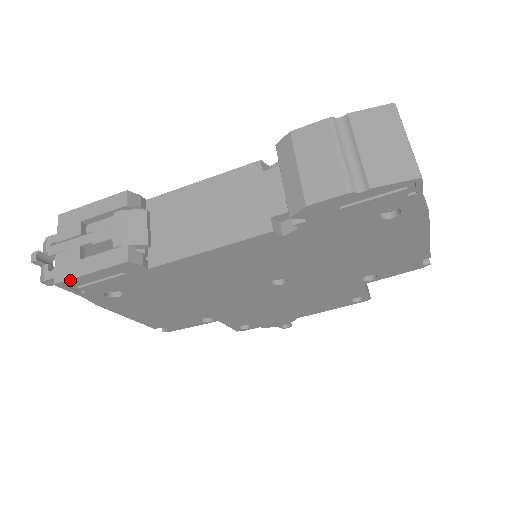
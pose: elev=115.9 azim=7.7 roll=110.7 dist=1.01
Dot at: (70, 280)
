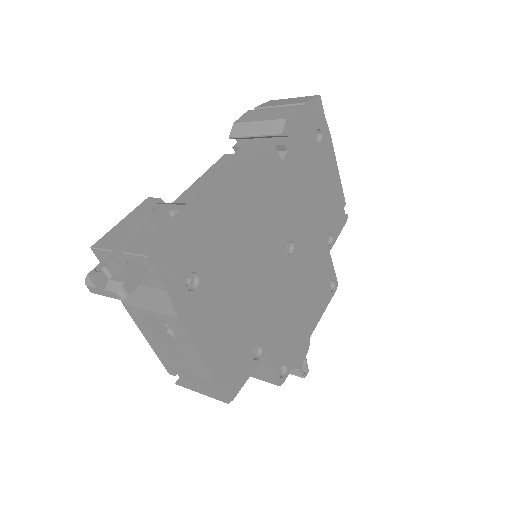
Dot at: (162, 244)
